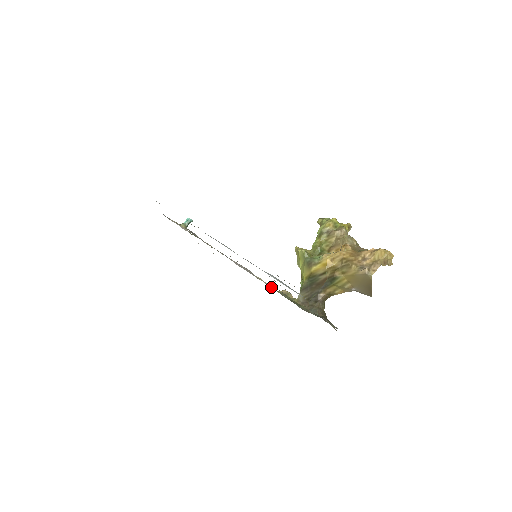
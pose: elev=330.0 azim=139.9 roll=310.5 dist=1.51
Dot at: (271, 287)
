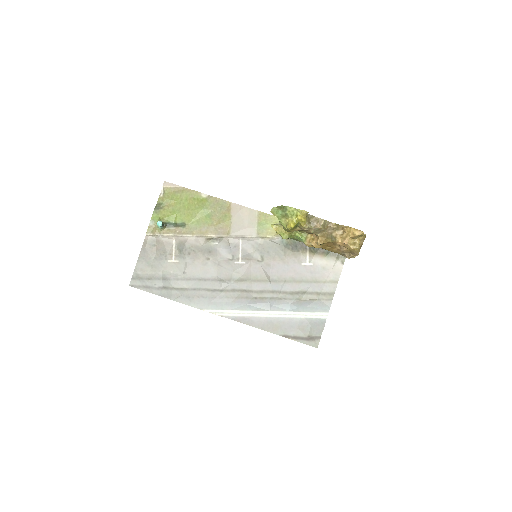
Dot at: (277, 239)
